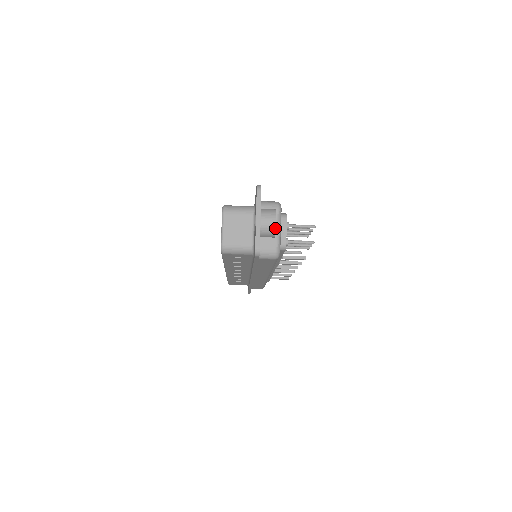
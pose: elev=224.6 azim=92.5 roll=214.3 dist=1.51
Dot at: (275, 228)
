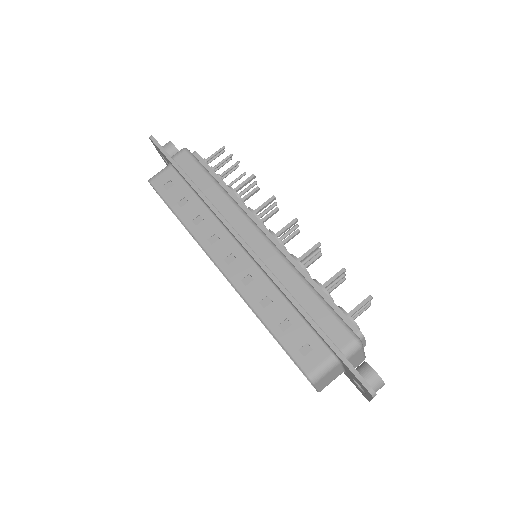
Dot at: (169, 142)
